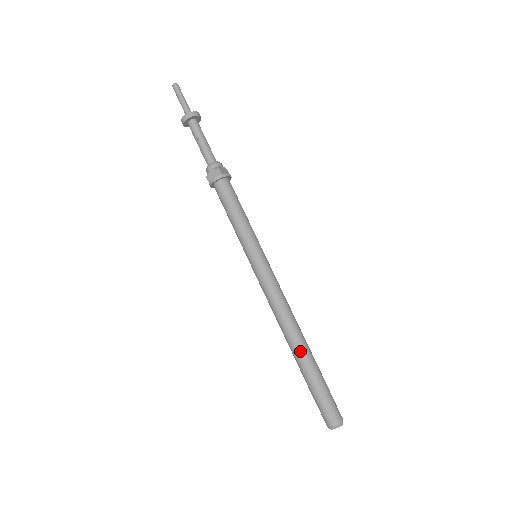
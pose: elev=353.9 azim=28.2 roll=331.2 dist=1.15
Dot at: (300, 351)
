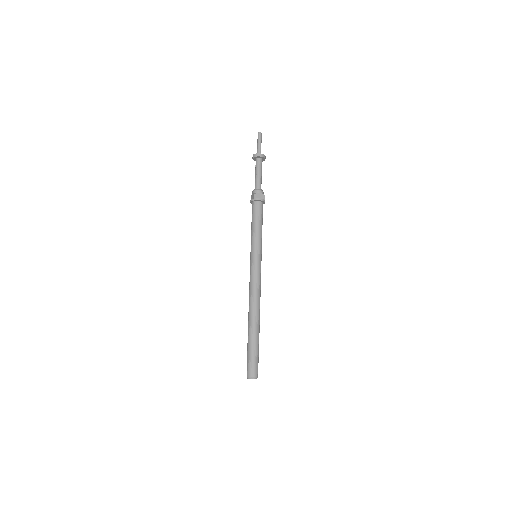
Dot at: (249, 323)
